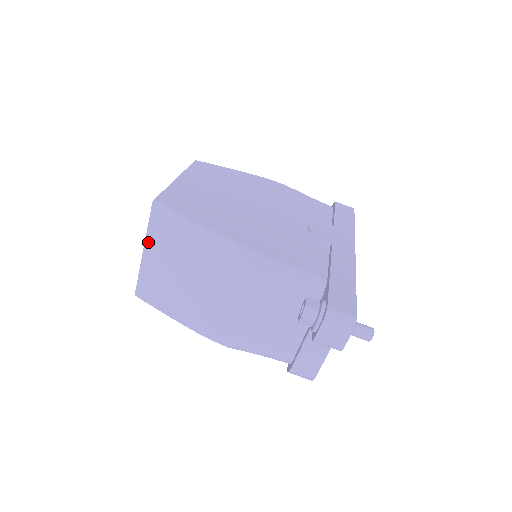
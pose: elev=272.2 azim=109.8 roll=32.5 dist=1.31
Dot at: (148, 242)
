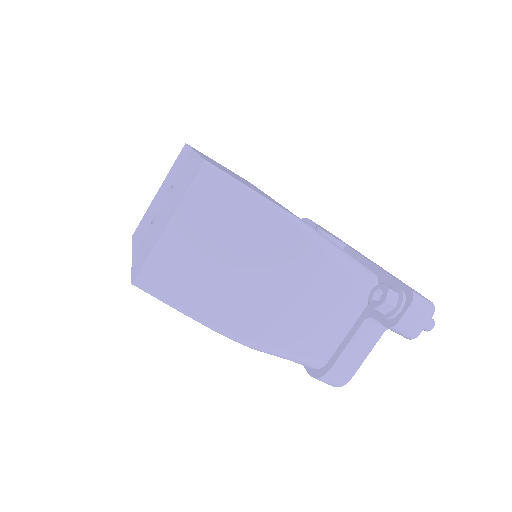
Dot at: (180, 211)
